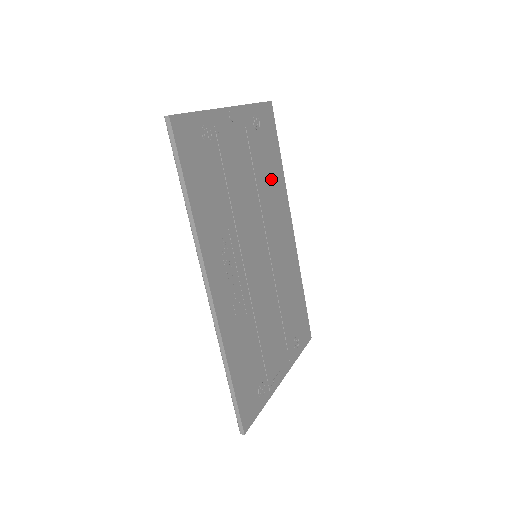
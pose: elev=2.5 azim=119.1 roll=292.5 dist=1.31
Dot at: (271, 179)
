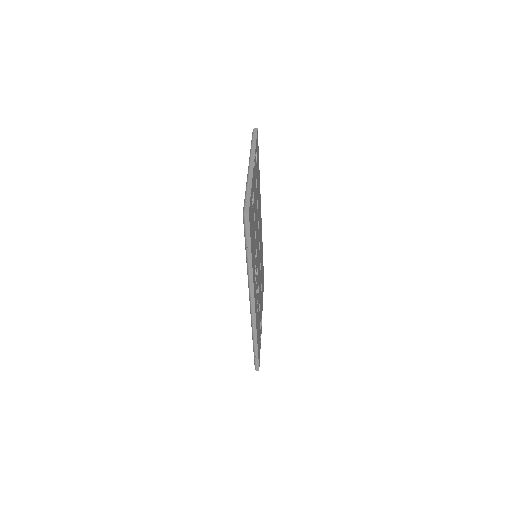
Dot at: (258, 192)
